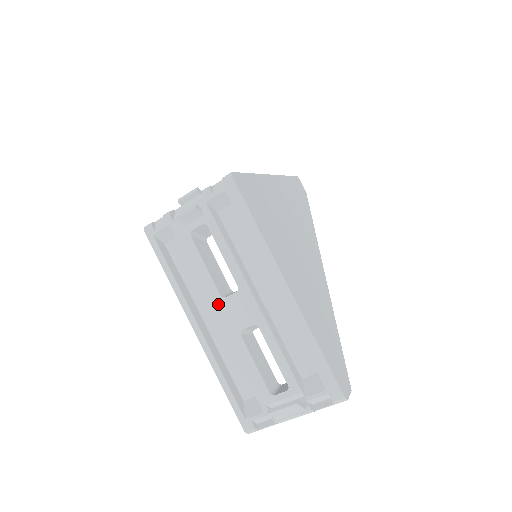
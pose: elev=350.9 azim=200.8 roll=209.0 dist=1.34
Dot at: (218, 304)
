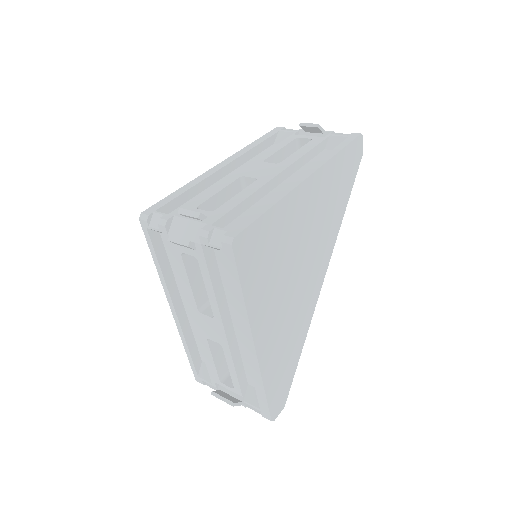
Dot at: (194, 312)
